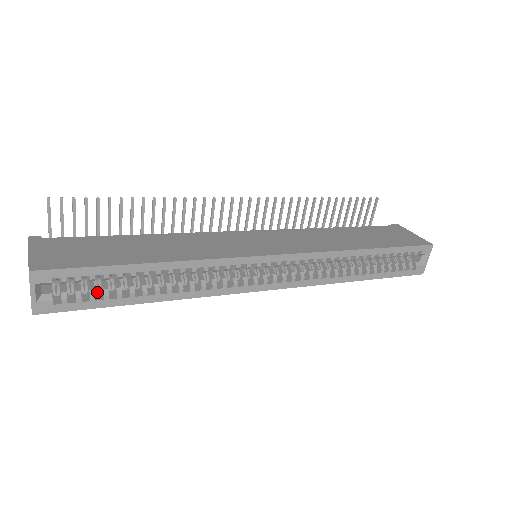
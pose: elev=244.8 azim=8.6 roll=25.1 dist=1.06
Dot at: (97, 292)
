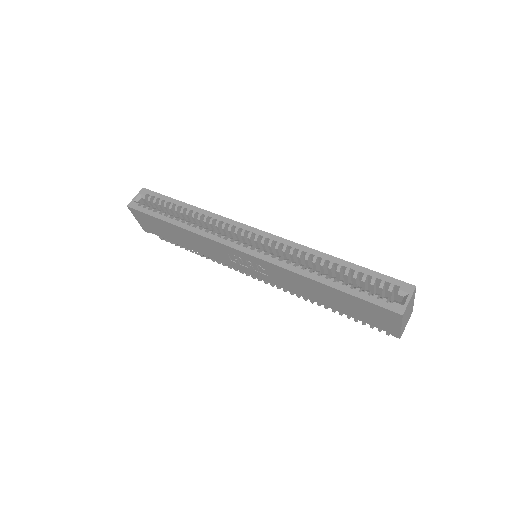
Dot at: occluded
